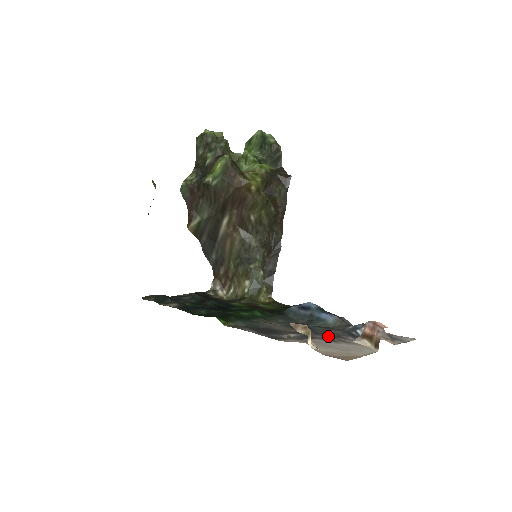
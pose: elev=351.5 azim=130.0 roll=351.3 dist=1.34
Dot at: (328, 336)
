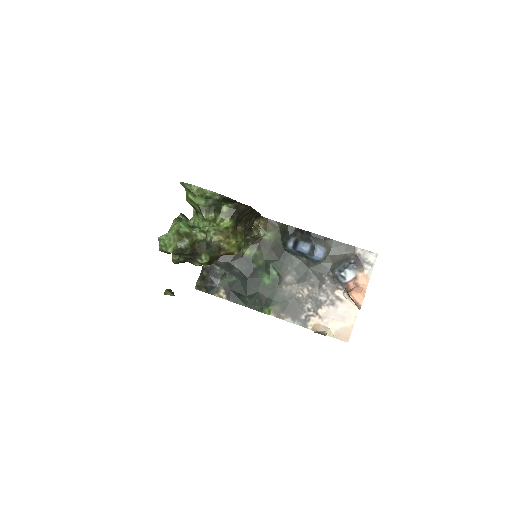
Dot at: (327, 292)
